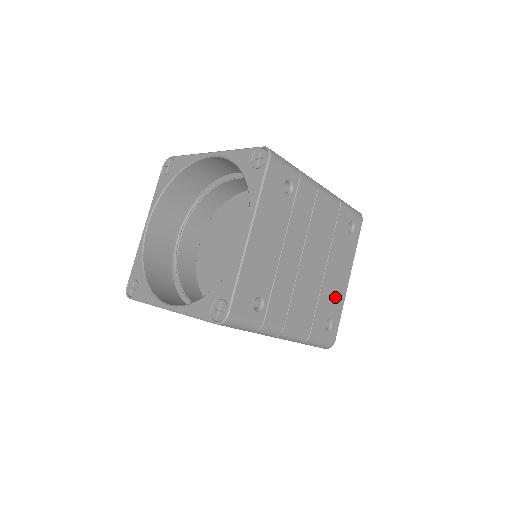
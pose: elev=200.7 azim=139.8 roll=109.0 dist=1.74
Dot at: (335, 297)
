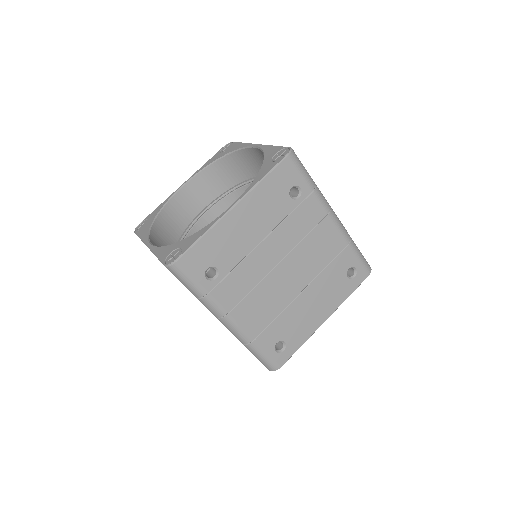
Dot at: (301, 325)
